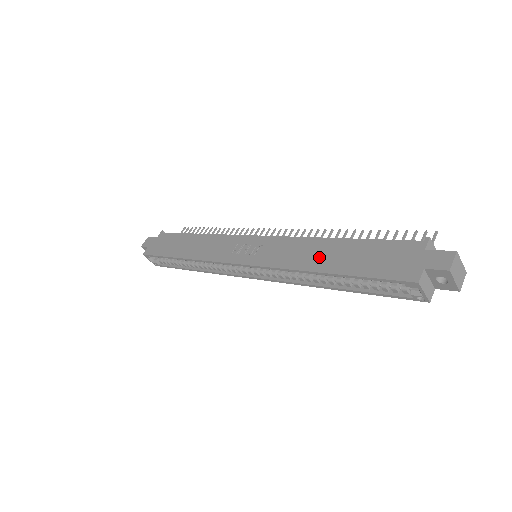
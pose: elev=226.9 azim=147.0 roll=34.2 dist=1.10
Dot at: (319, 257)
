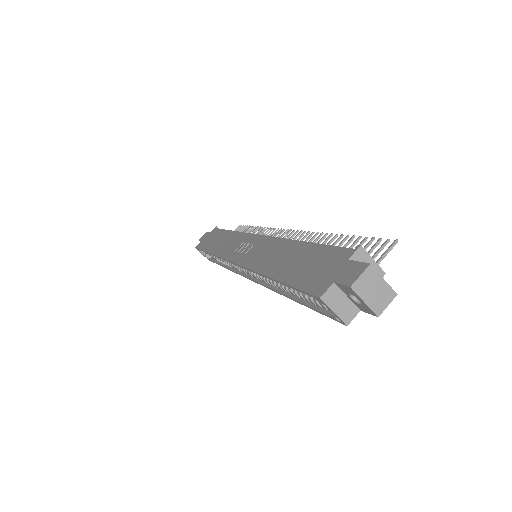
Dot at: (277, 260)
